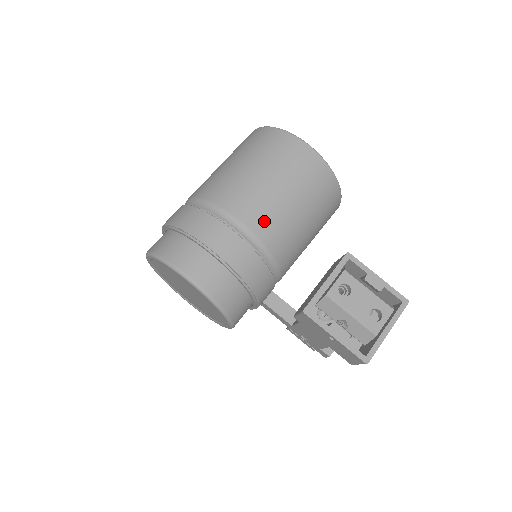
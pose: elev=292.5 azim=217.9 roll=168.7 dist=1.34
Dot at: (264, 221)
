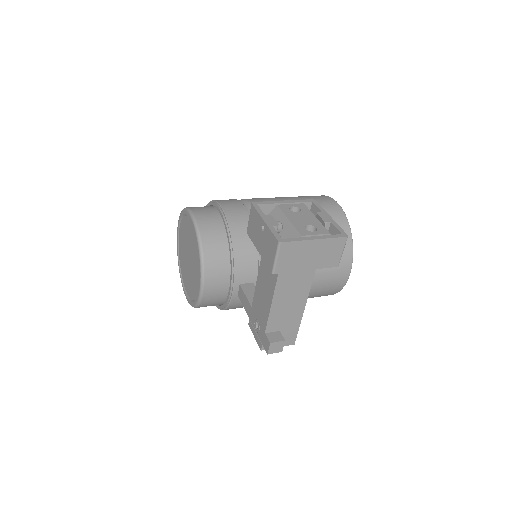
Dot at: occluded
